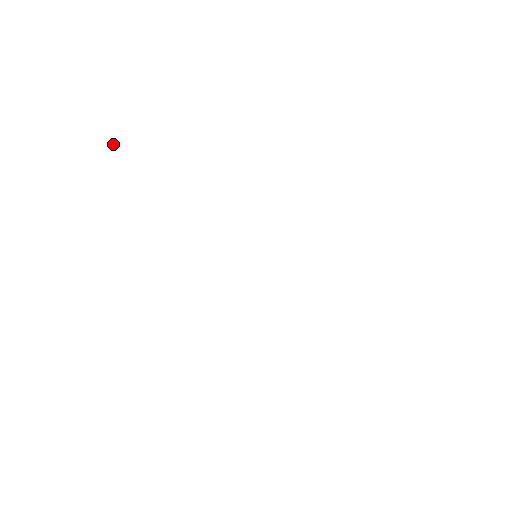
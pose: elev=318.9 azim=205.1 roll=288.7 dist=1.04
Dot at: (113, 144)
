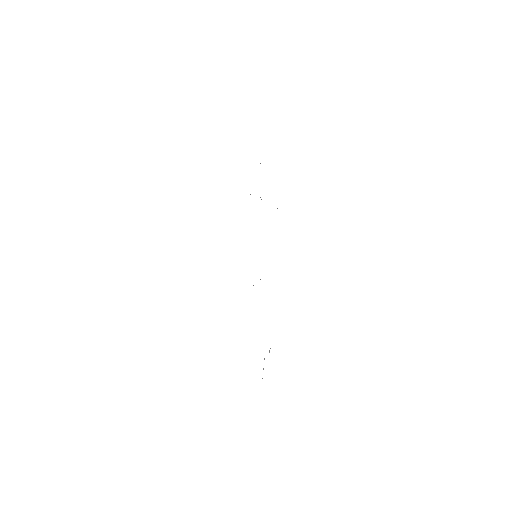
Dot at: occluded
